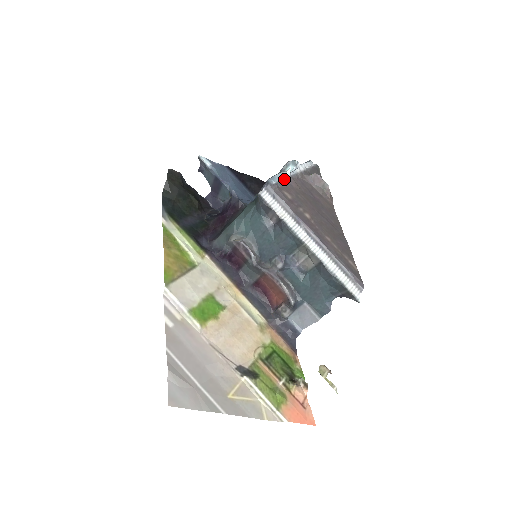
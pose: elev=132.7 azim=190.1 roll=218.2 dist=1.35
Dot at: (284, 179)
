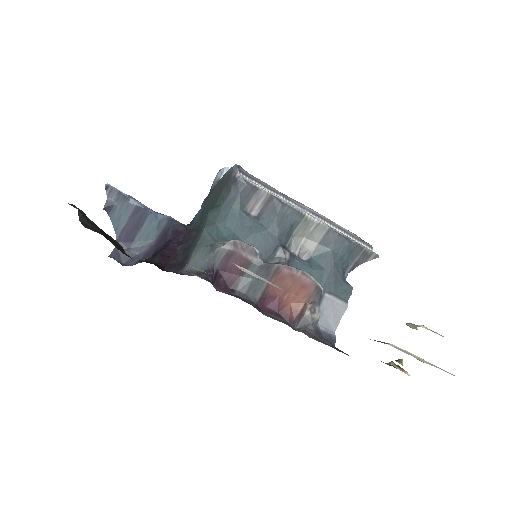
Dot at: occluded
